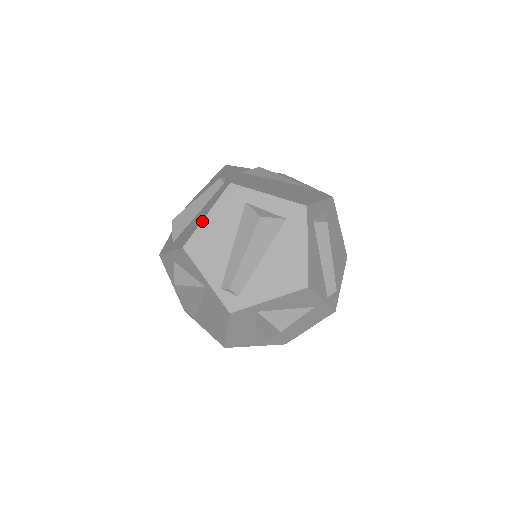
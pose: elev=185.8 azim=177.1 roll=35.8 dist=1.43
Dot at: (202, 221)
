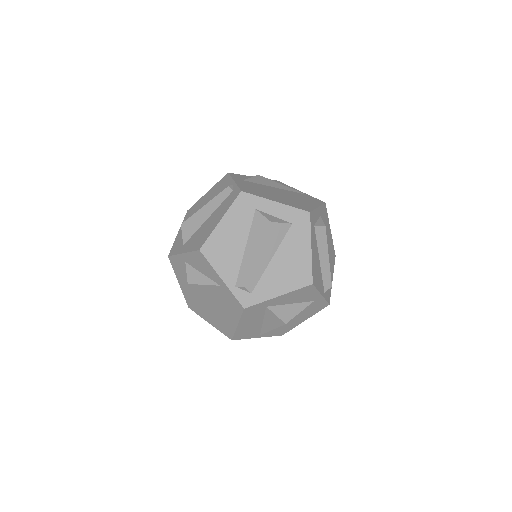
Dot at: (216, 226)
